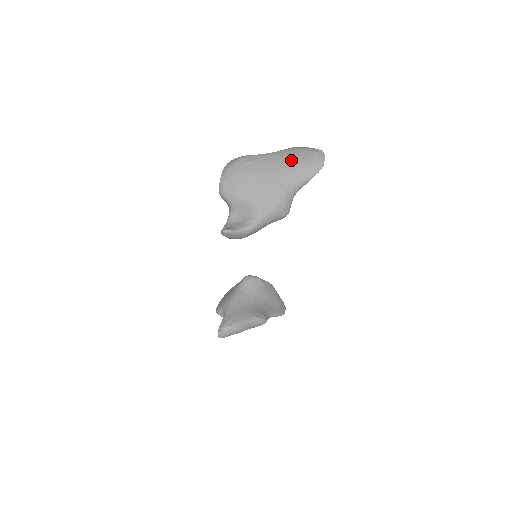
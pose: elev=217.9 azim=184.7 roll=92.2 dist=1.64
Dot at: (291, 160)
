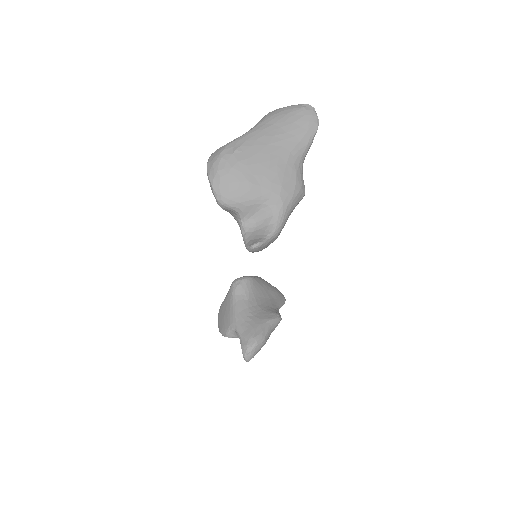
Dot at: (281, 129)
